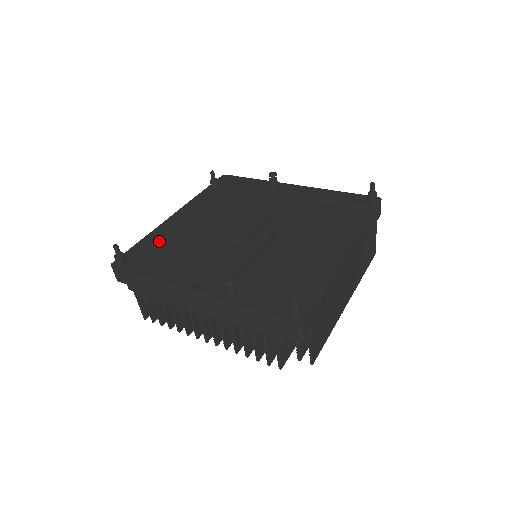
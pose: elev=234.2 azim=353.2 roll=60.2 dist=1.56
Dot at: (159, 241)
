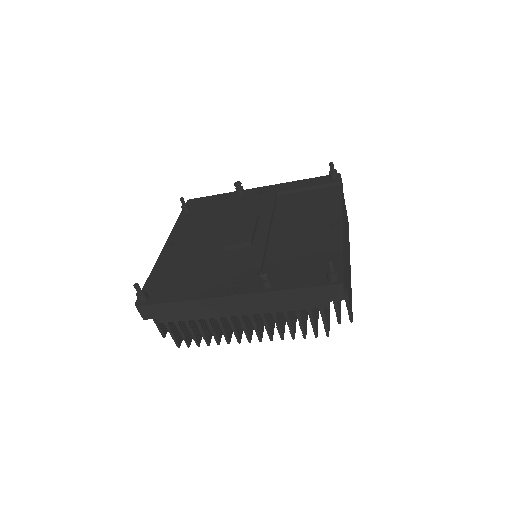
Dot at: (168, 270)
